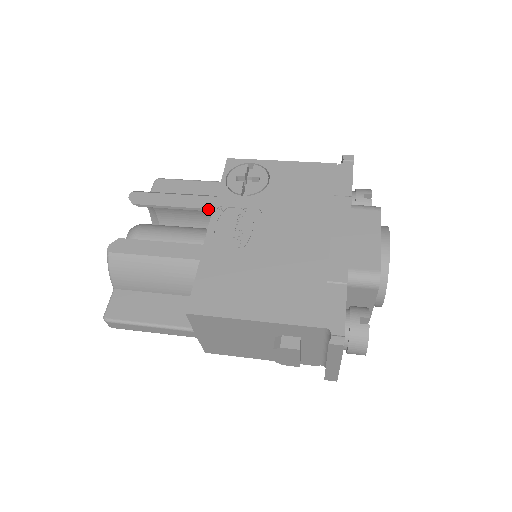
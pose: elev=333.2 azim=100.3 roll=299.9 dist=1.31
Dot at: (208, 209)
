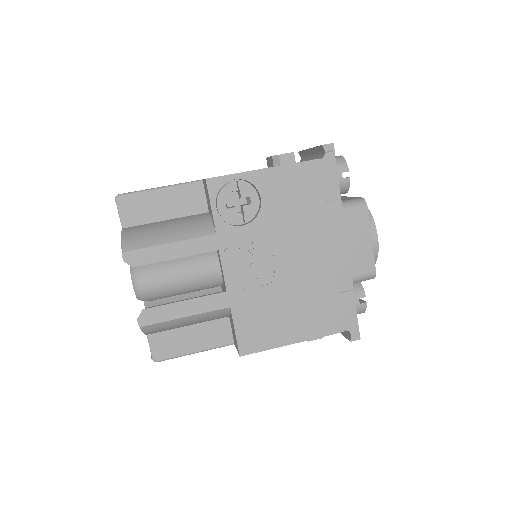
Dot at: occluded
